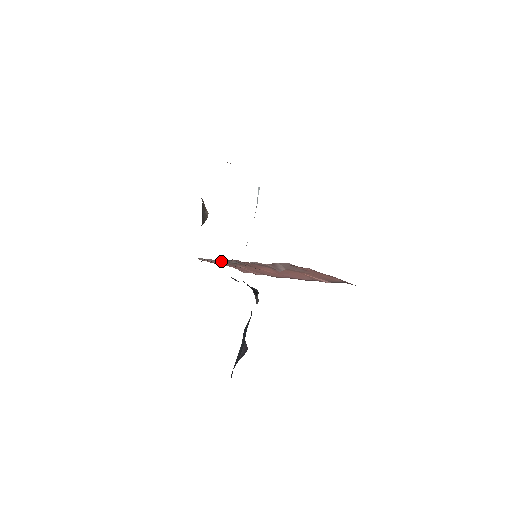
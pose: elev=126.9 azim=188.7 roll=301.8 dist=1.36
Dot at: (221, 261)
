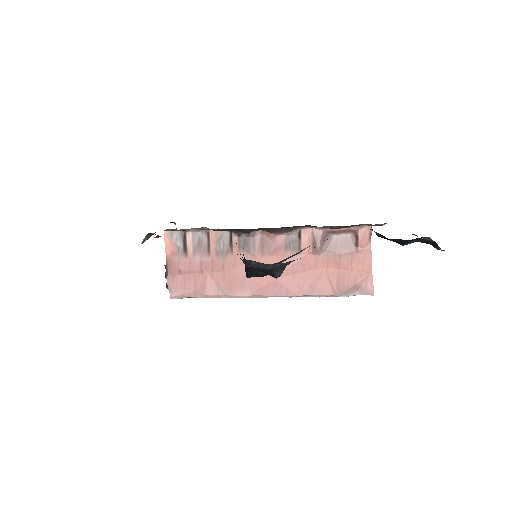
Dot at: (217, 239)
